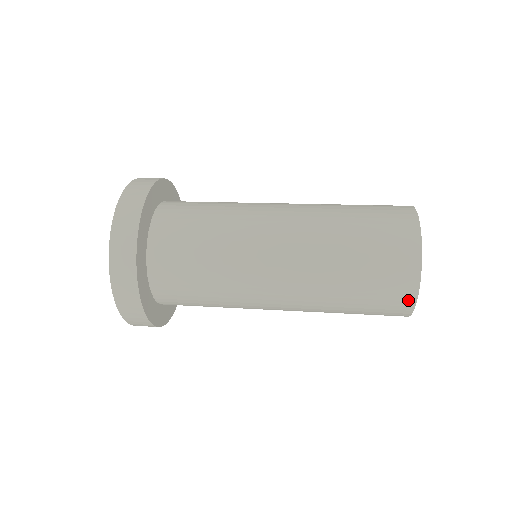
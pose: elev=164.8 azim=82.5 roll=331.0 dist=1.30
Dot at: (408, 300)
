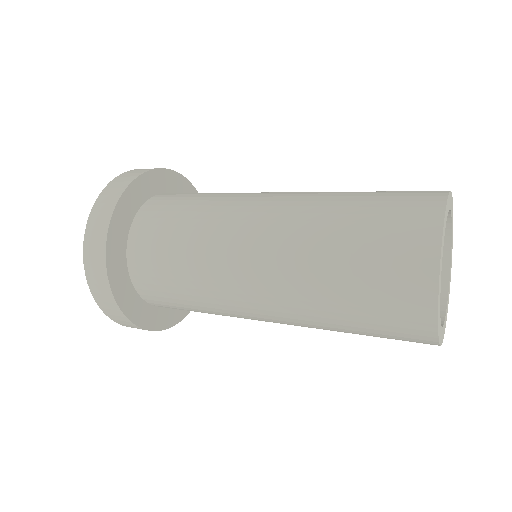
Dot at: (426, 335)
